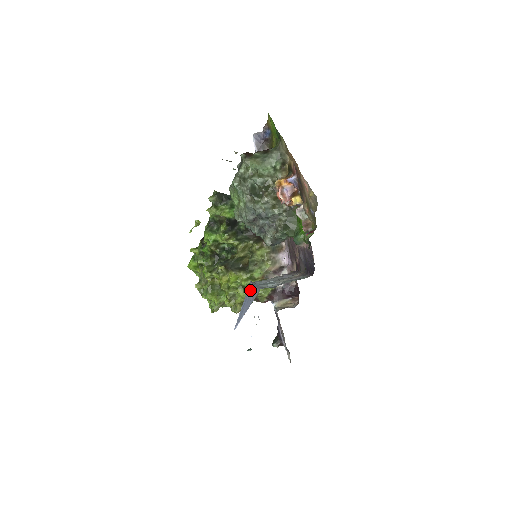
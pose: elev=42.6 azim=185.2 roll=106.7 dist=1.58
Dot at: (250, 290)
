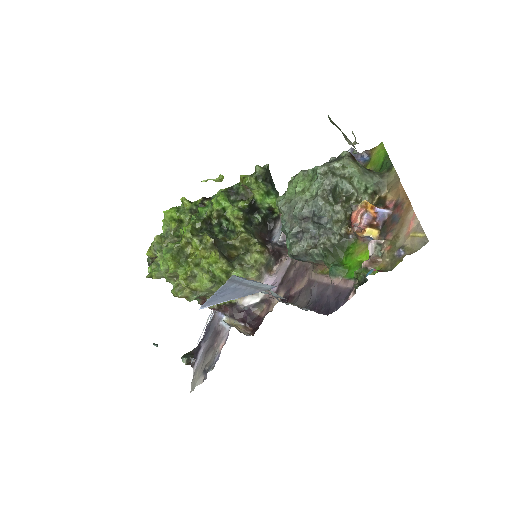
Dot at: (240, 282)
